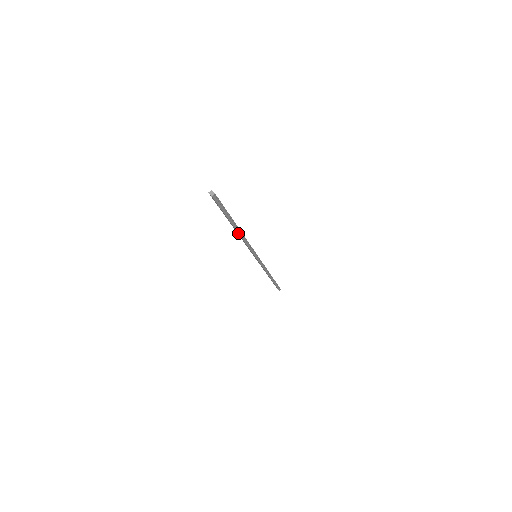
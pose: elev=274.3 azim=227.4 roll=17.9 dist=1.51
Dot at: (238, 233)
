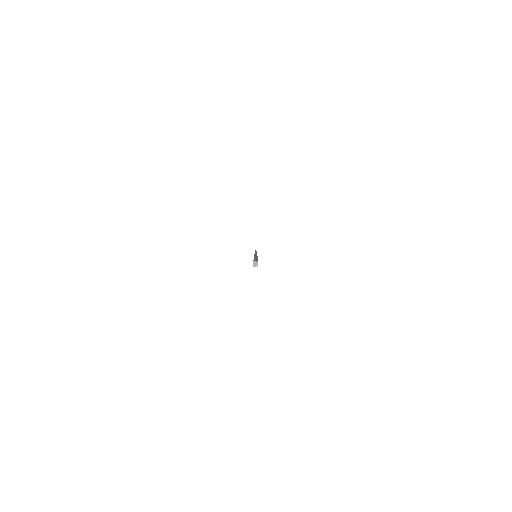
Dot at: occluded
